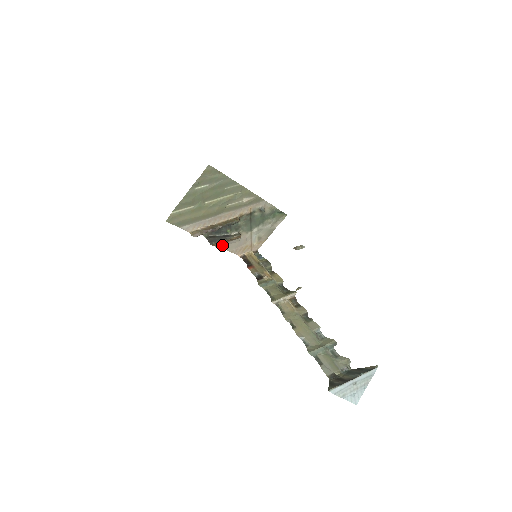
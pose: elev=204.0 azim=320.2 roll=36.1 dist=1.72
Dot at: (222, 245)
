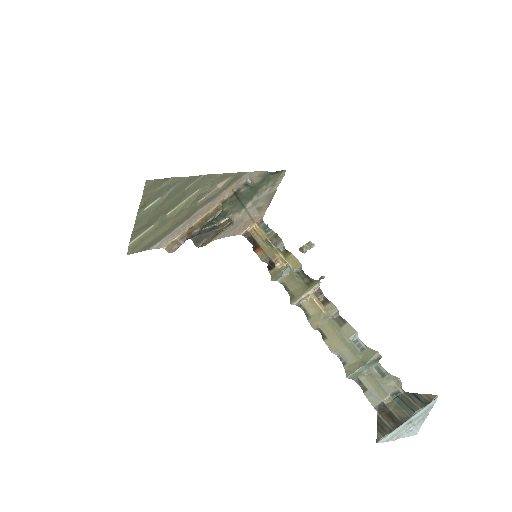
Dot at: (213, 238)
